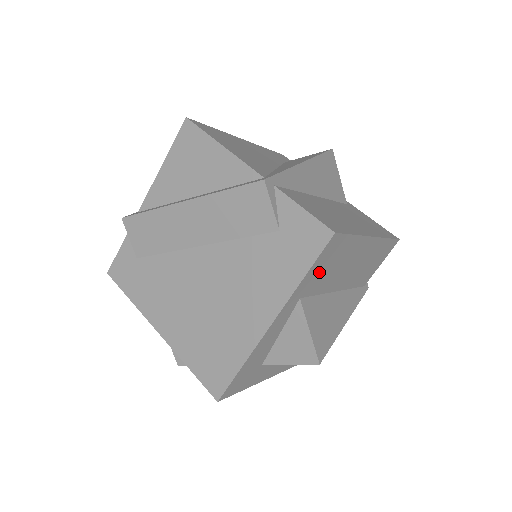
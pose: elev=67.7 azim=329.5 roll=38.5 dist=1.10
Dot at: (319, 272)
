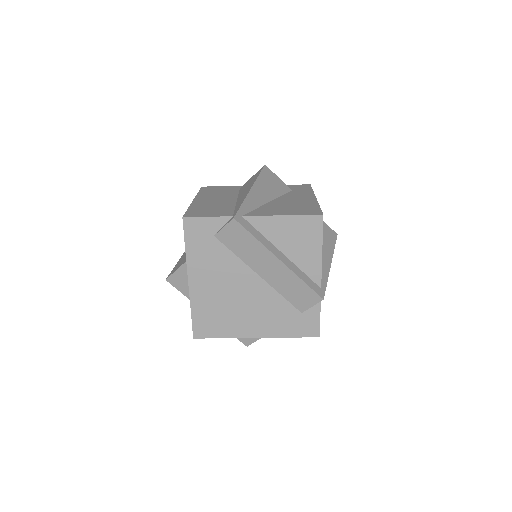
Dot at: occluded
